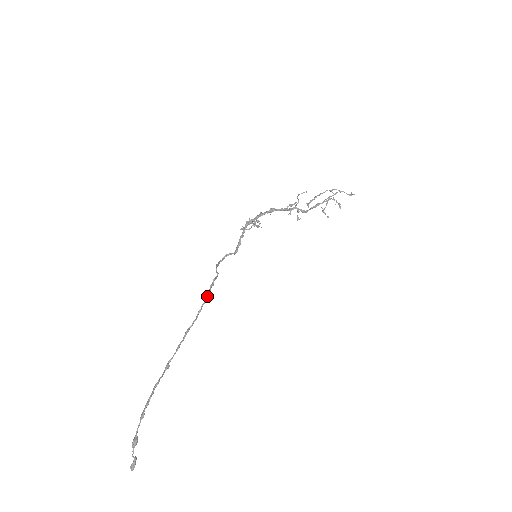
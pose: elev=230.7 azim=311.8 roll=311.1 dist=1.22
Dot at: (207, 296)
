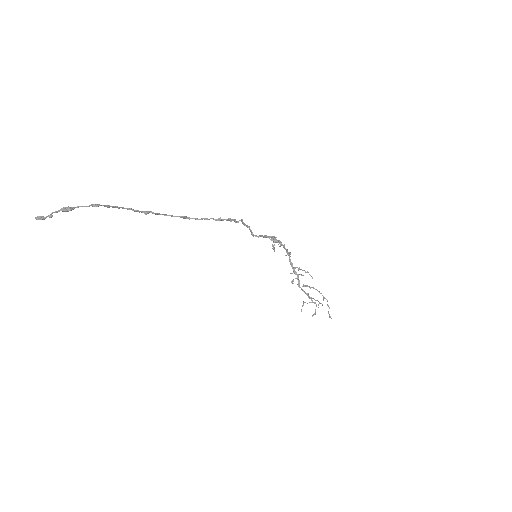
Dot at: (222, 219)
